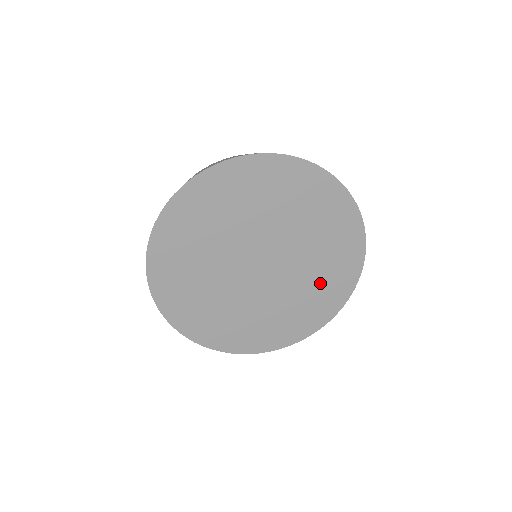
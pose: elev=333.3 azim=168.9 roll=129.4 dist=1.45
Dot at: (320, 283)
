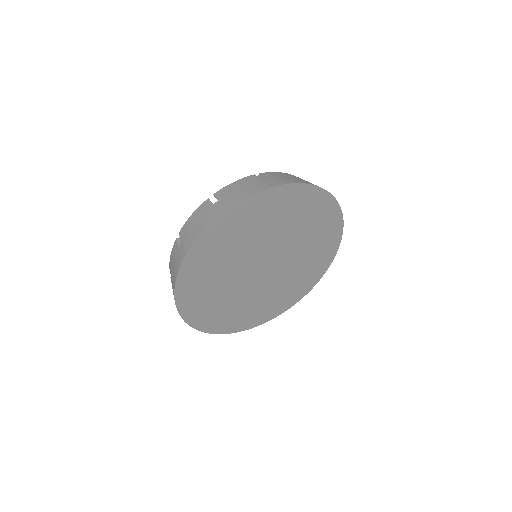
Dot at: (314, 249)
